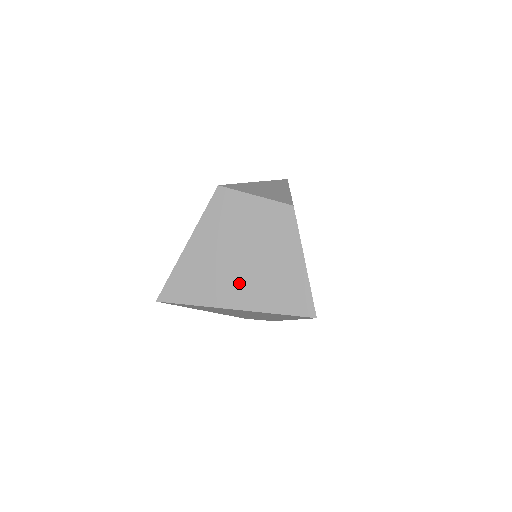
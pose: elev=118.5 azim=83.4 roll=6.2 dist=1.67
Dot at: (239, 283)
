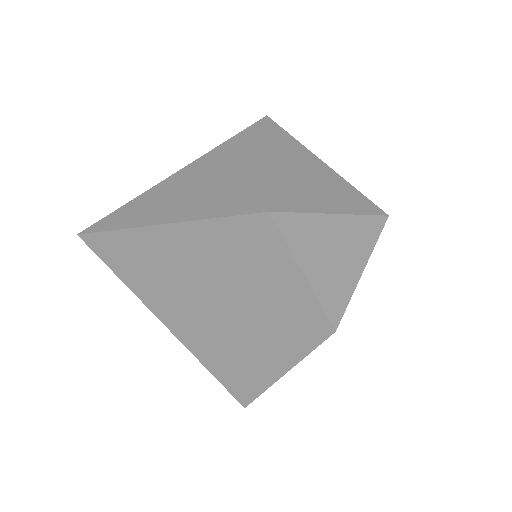
Dot at: (193, 318)
